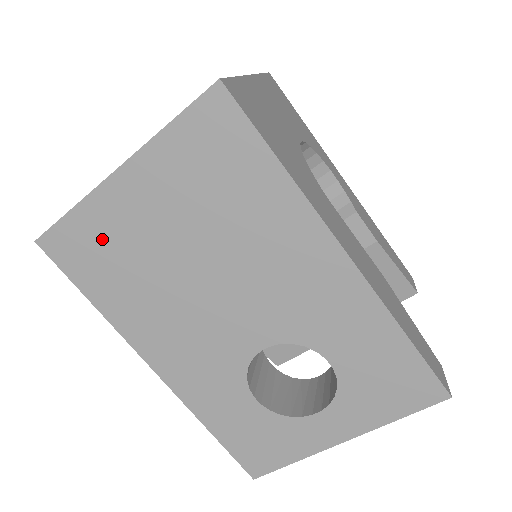
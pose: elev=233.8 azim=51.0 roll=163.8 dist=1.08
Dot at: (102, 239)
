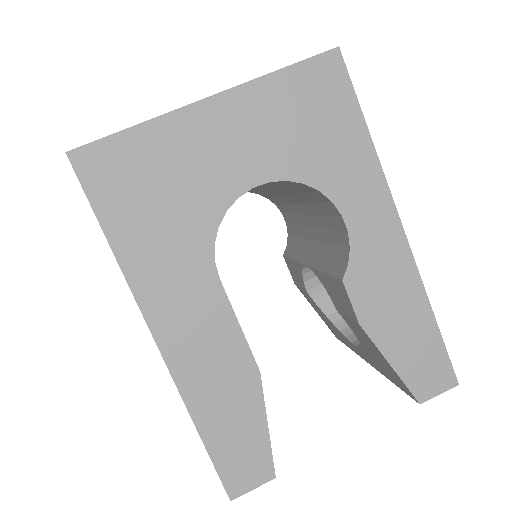
Dot at: occluded
